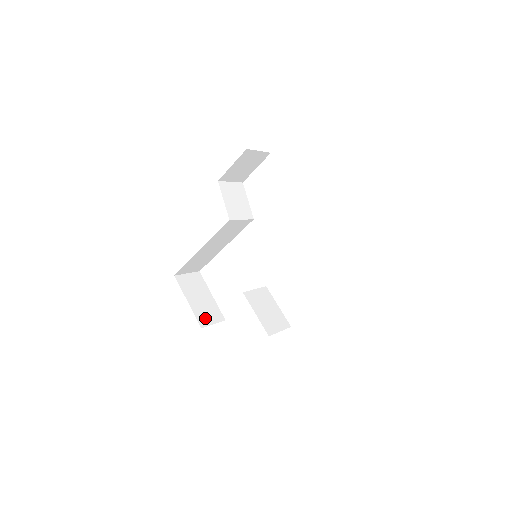
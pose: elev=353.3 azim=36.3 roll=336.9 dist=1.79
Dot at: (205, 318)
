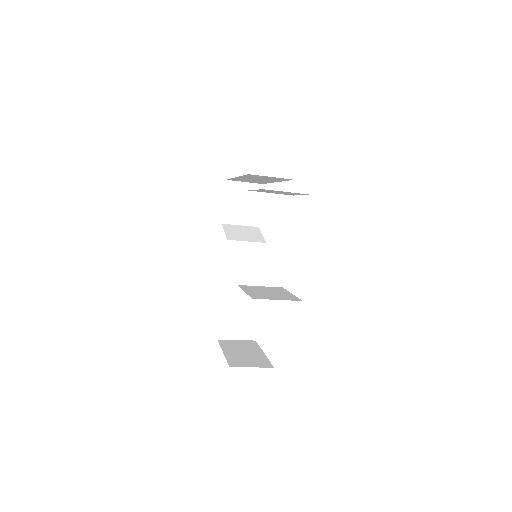
Dot at: (241, 363)
